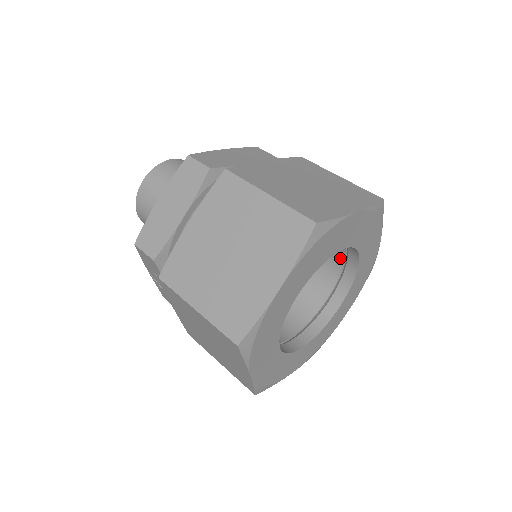
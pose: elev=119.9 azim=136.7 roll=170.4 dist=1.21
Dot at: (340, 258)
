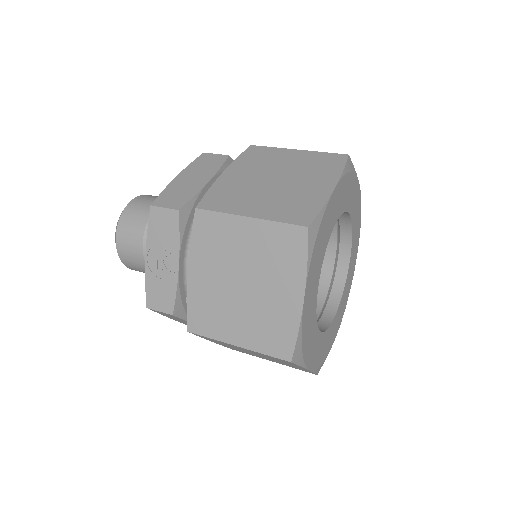
Dot at: (329, 267)
